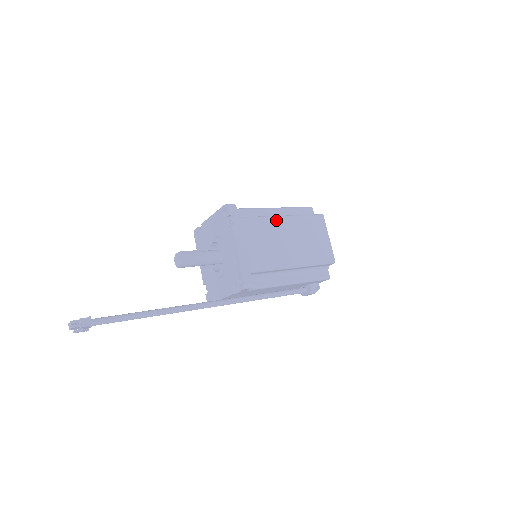
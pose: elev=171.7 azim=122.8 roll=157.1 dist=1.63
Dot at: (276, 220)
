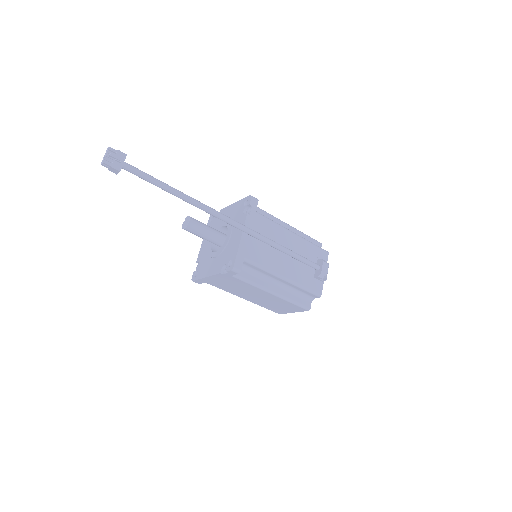
Dot at: occluded
